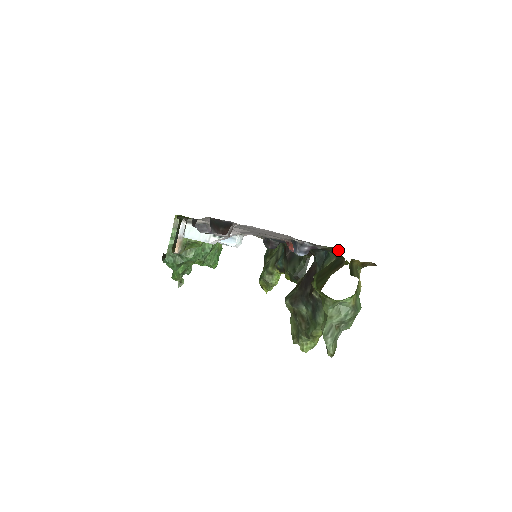
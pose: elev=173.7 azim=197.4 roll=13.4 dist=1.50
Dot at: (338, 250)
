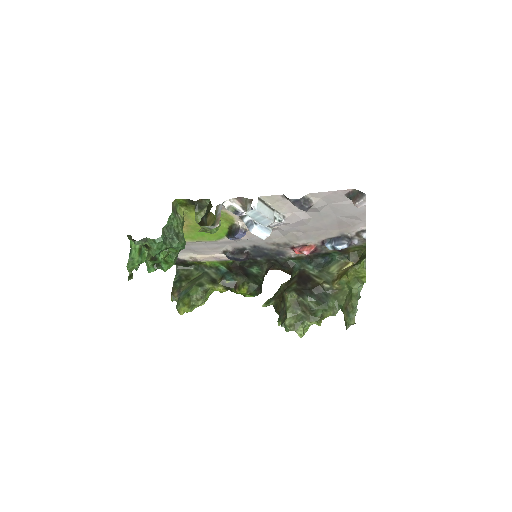
Dot at: (362, 250)
